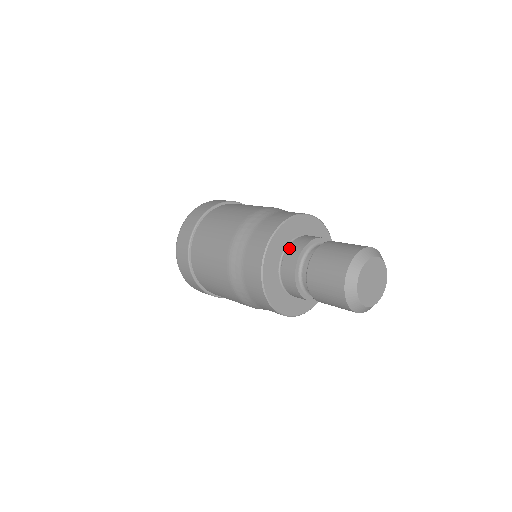
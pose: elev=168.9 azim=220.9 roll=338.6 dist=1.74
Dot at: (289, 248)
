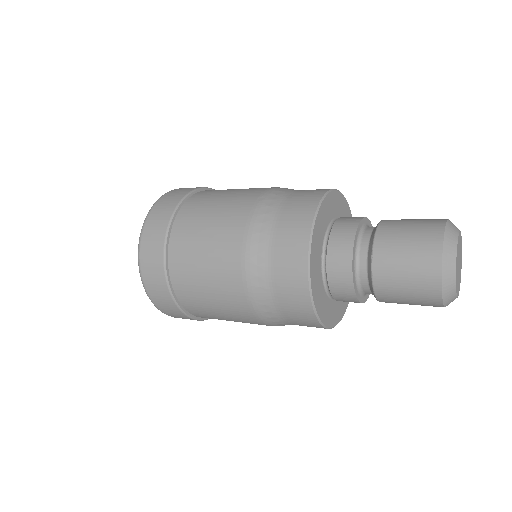
Dot at: (332, 234)
